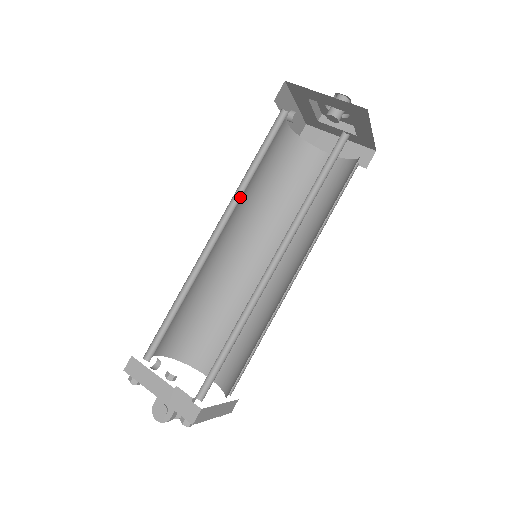
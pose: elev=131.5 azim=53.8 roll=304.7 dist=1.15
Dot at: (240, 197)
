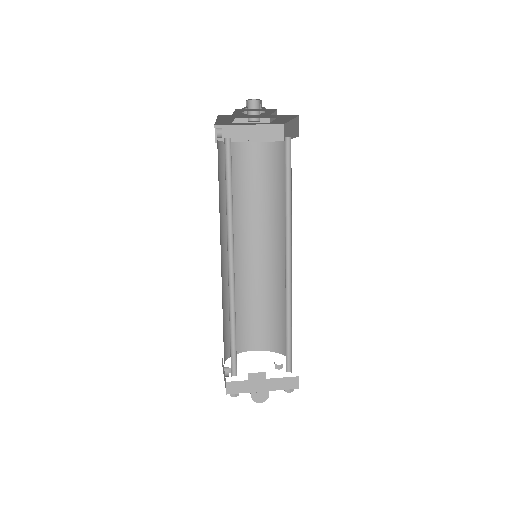
Dot at: (231, 225)
